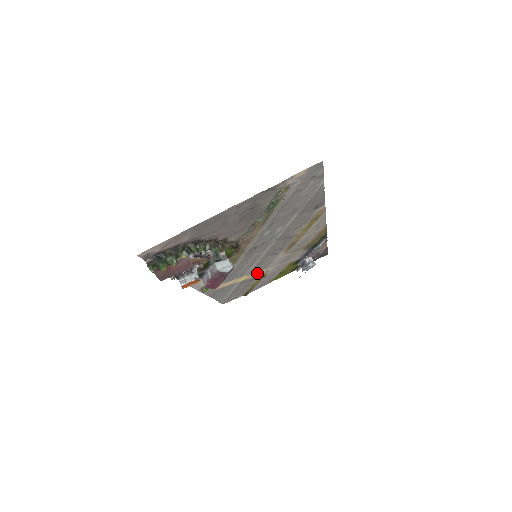
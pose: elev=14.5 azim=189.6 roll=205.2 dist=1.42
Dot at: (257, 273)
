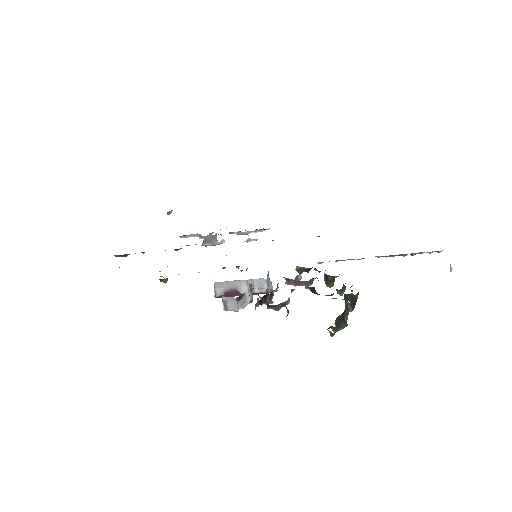
Dot at: occluded
